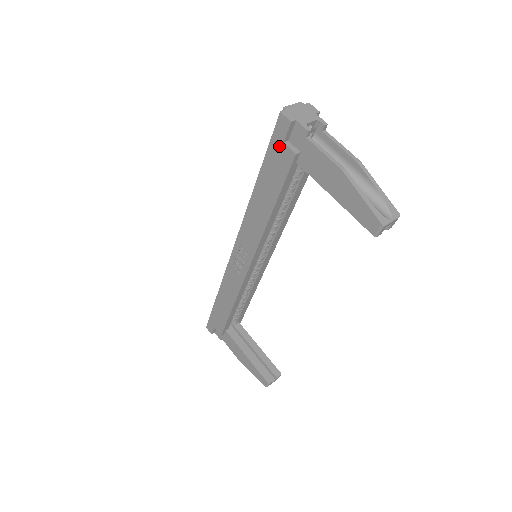
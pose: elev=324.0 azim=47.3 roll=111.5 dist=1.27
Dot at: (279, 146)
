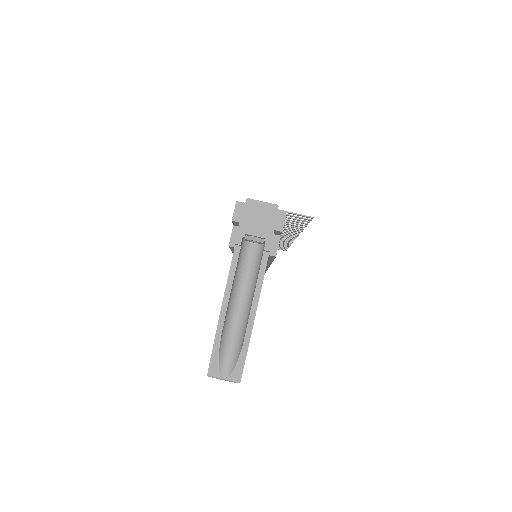
Dot at: occluded
